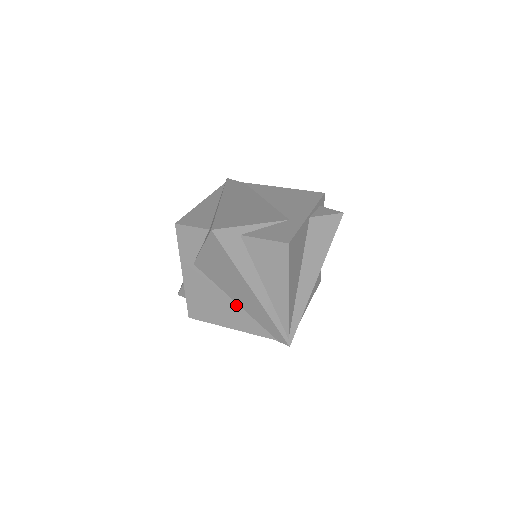
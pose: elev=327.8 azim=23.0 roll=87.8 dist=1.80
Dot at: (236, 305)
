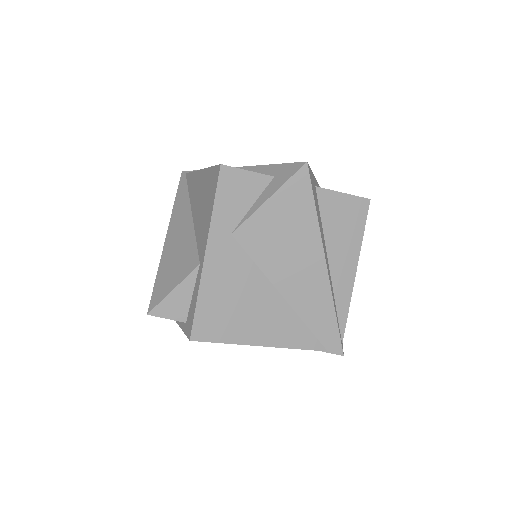
Dot at: (281, 300)
